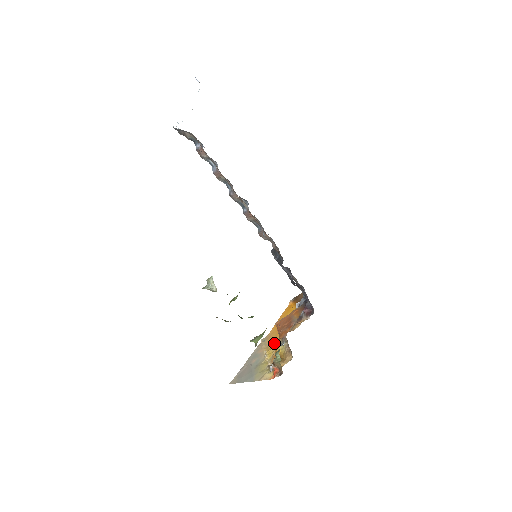
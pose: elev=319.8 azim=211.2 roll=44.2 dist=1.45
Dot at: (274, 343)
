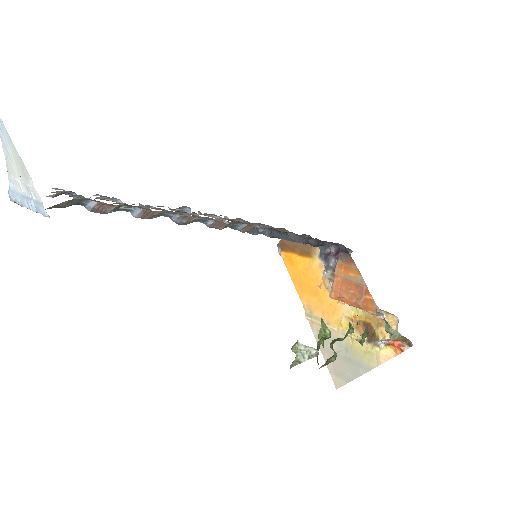
Dot at: (333, 312)
